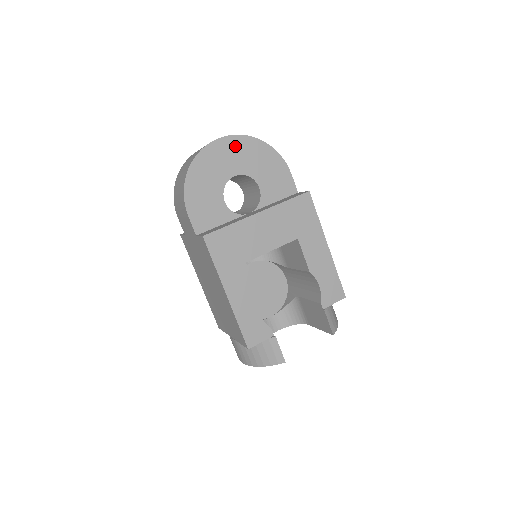
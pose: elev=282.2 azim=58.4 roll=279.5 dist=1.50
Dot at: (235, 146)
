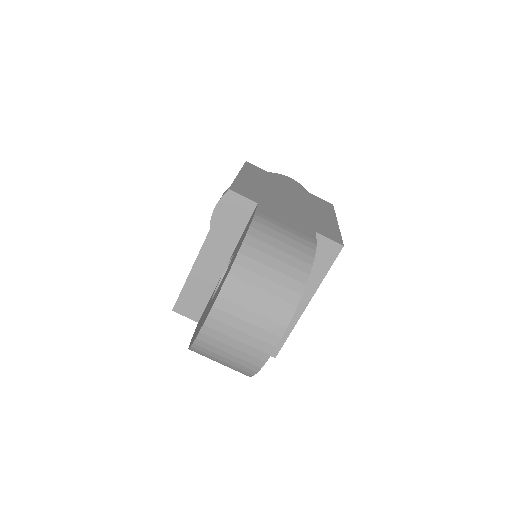
Dot at: occluded
